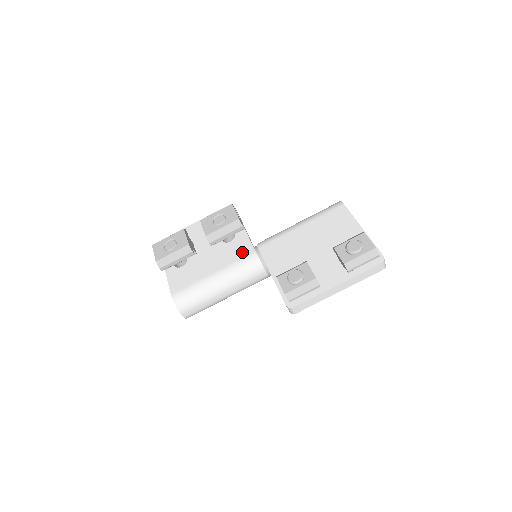
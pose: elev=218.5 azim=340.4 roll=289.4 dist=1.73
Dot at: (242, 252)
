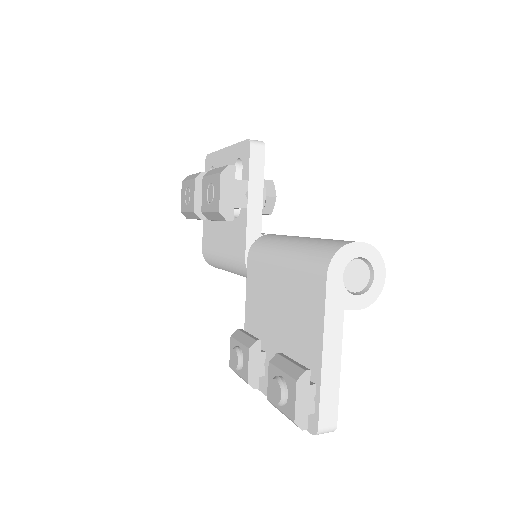
Dot at: (238, 248)
